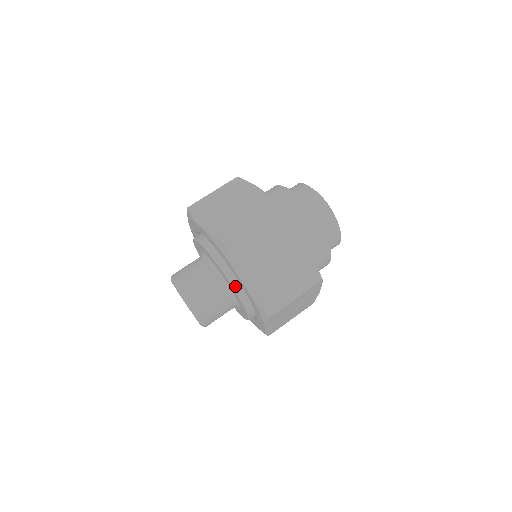
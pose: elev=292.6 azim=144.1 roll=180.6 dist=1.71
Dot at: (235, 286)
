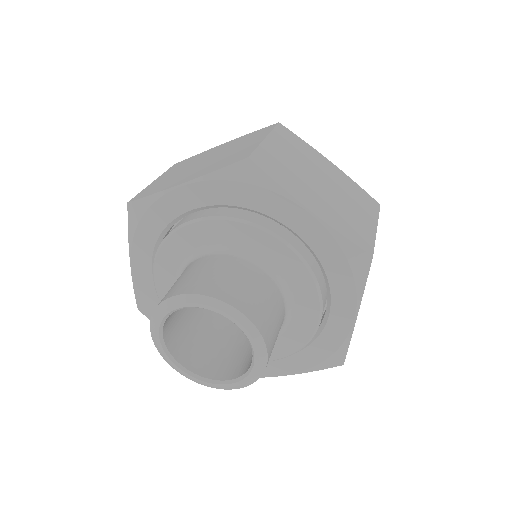
Dot at: (289, 242)
